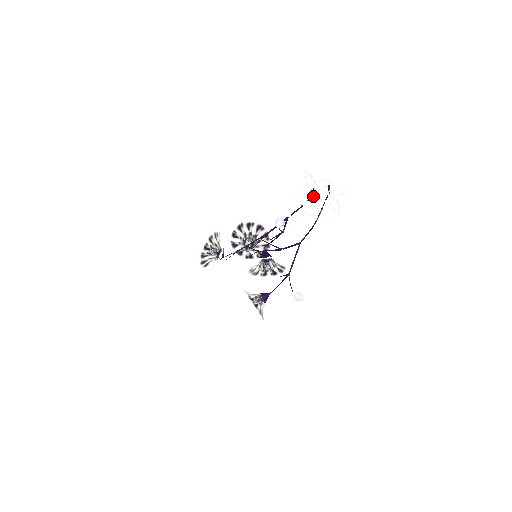
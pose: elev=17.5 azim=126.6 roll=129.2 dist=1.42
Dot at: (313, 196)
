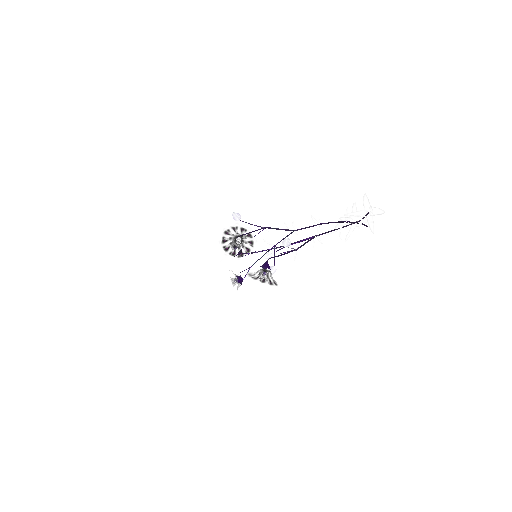
Dot at: (345, 220)
